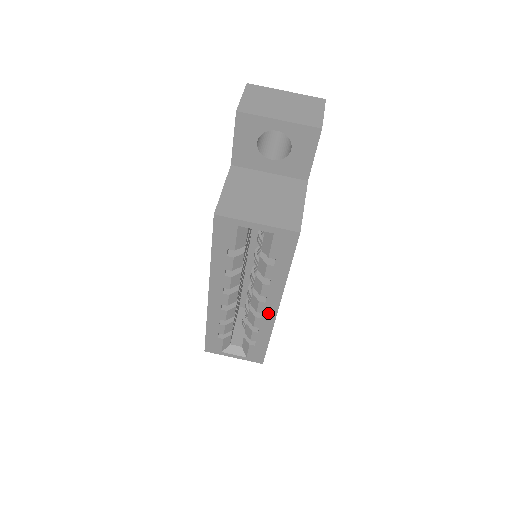
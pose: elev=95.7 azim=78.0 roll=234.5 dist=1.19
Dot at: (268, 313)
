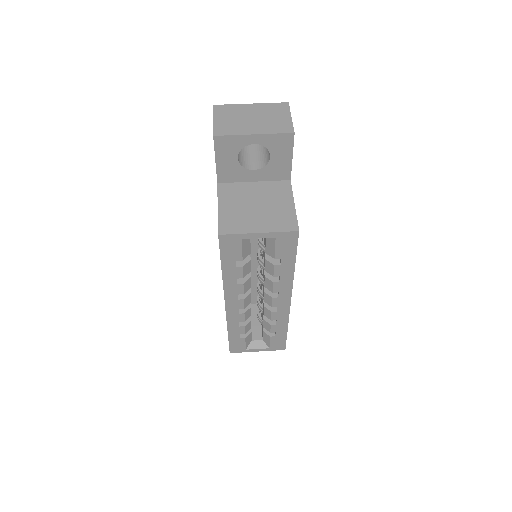
Dot at: (282, 305)
